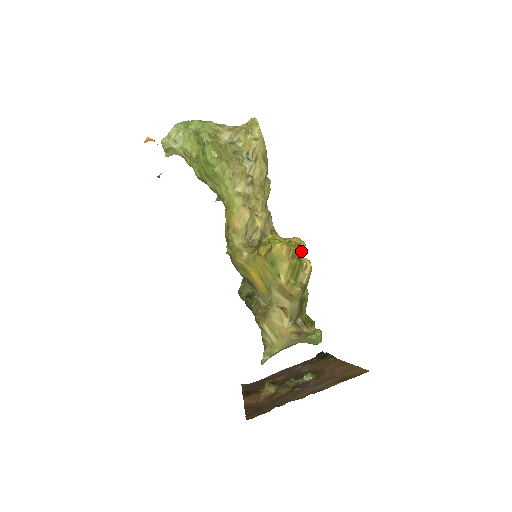
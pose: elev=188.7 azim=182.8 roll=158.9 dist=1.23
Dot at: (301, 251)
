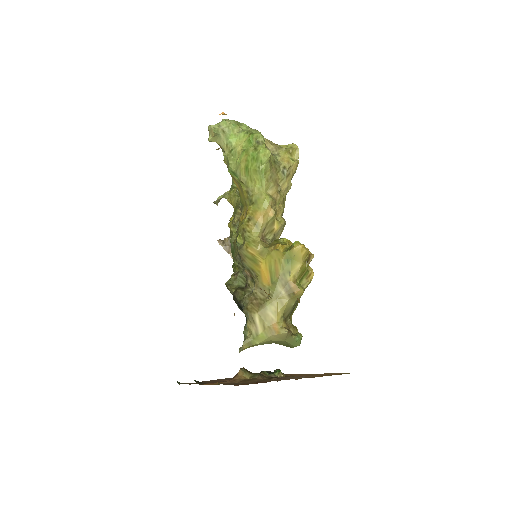
Dot at: (310, 260)
